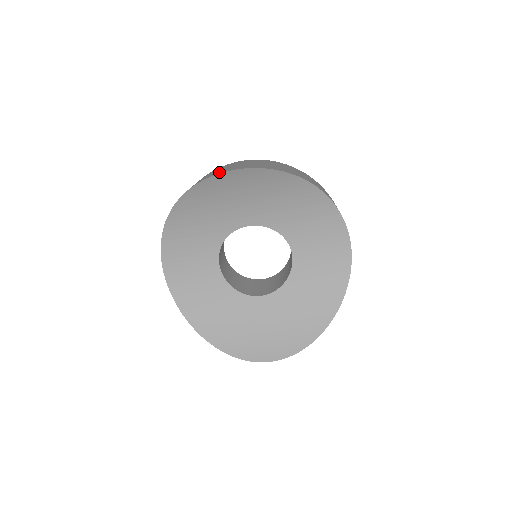
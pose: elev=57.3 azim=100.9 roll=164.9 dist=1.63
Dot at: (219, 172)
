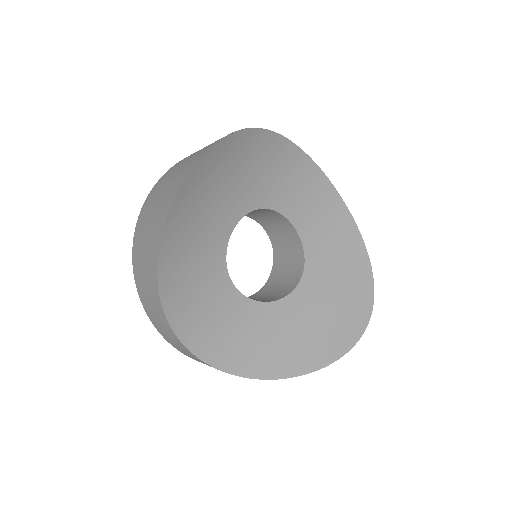
Dot at: (184, 174)
